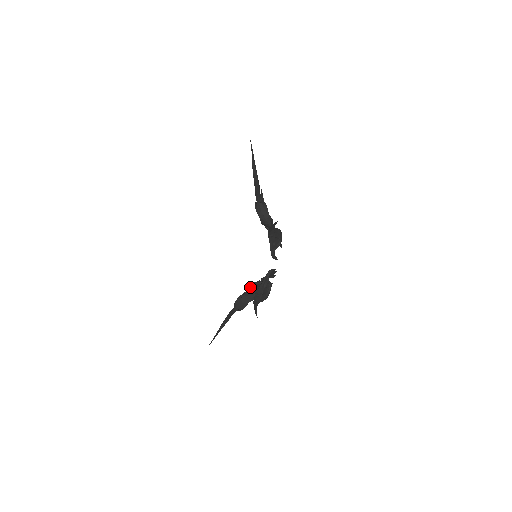
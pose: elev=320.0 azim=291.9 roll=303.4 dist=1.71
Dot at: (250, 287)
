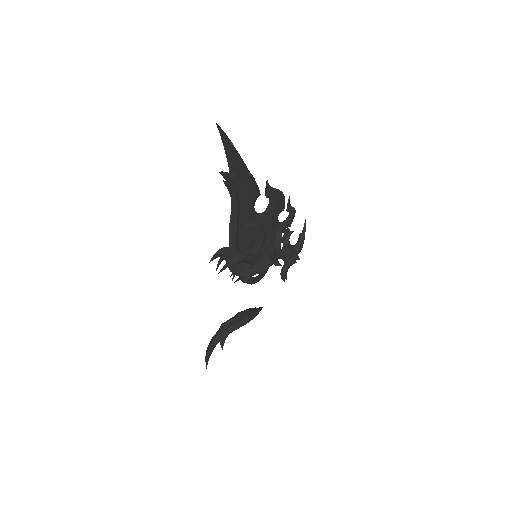
Dot at: occluded
